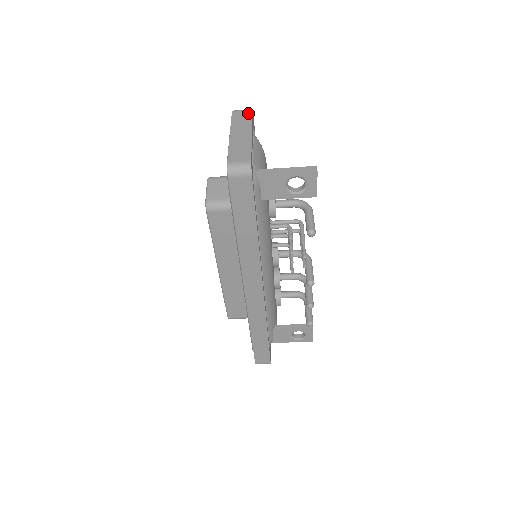
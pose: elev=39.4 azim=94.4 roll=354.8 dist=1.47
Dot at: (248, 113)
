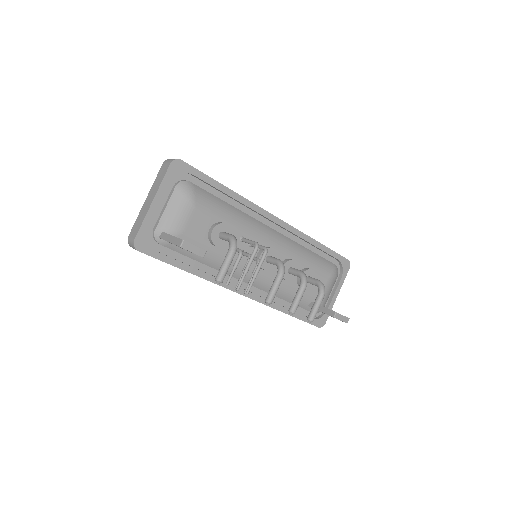
Dot at: (166, 168)
